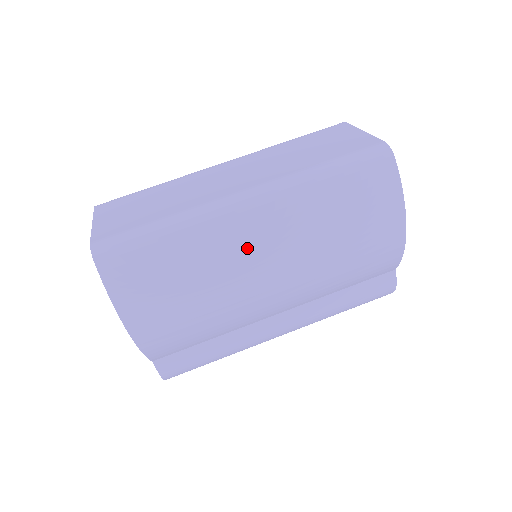
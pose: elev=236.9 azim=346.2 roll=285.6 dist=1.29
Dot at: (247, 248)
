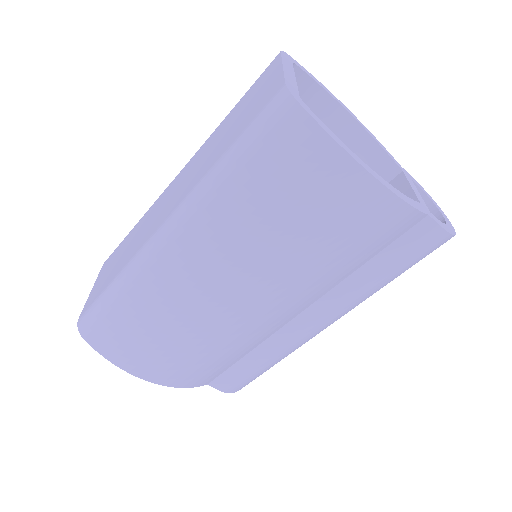
Dot at: (192, 283)
